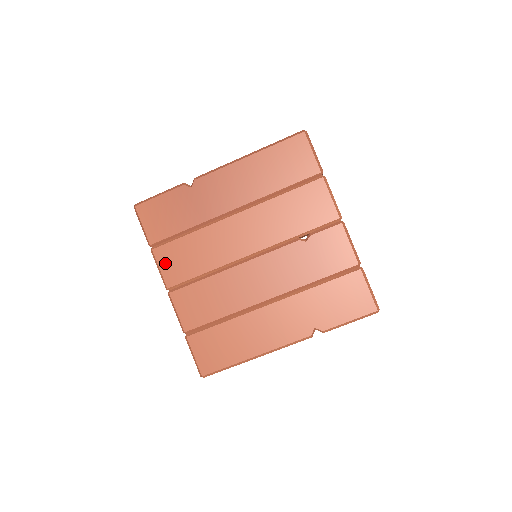
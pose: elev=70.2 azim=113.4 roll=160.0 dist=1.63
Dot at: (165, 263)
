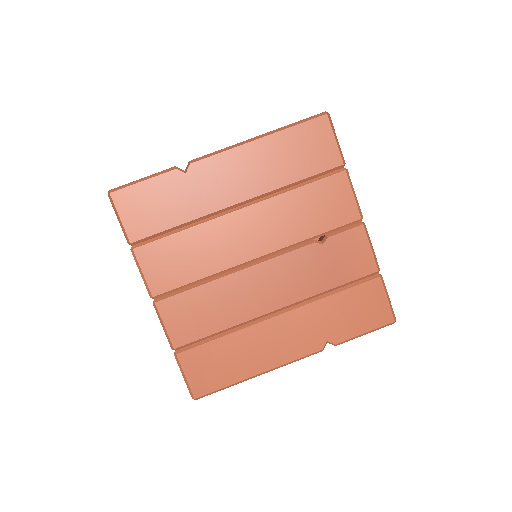
Dot at: (150, 266)
